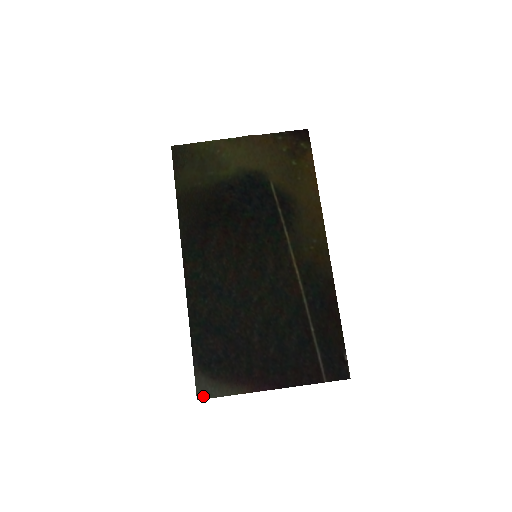
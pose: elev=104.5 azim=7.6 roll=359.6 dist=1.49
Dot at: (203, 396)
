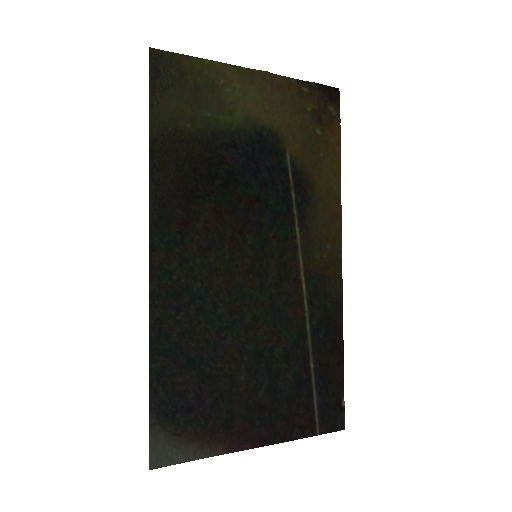
Dot at: (159, 463)
